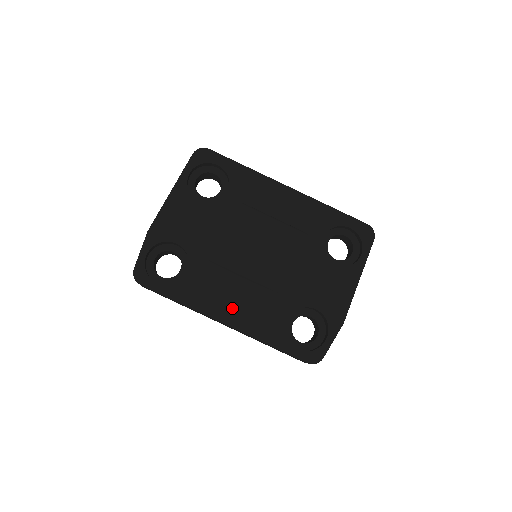
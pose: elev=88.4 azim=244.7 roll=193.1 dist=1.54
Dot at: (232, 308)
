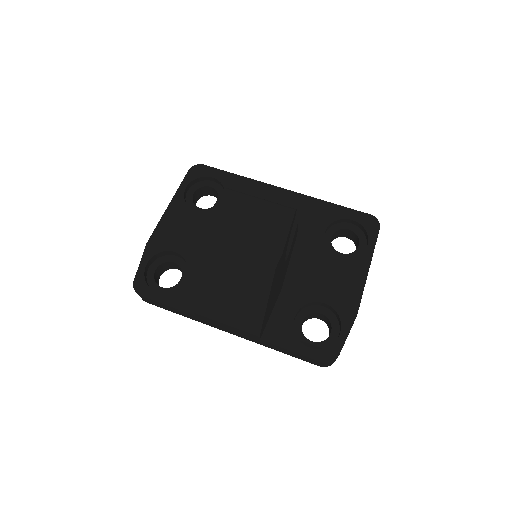
Dot at: (229, 300)
